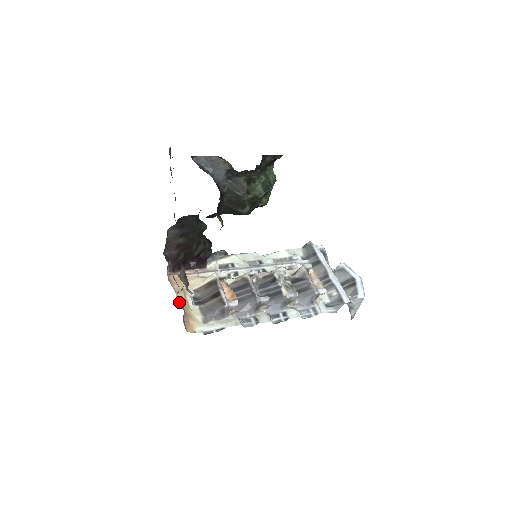
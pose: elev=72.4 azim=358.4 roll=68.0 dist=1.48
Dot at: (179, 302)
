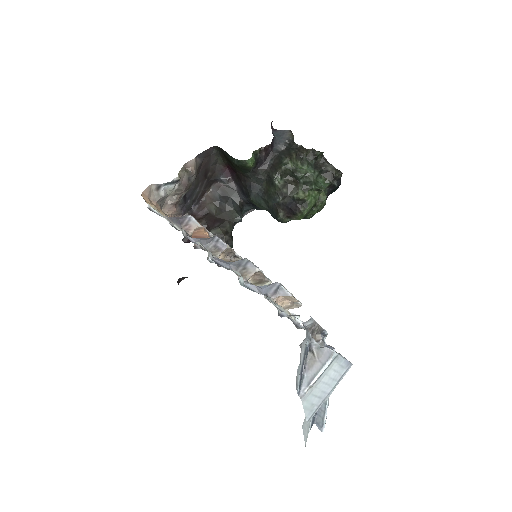
Dot at: (162, 211)
